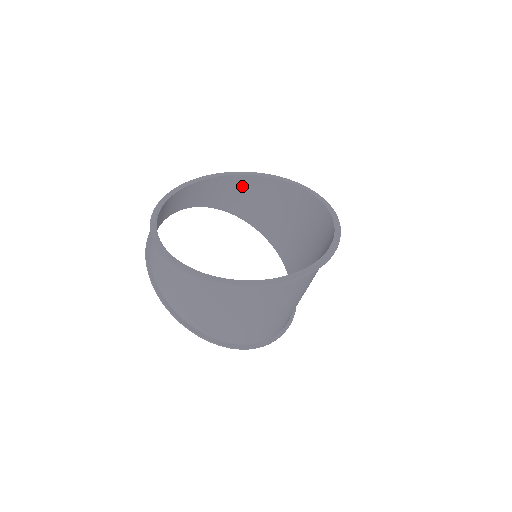
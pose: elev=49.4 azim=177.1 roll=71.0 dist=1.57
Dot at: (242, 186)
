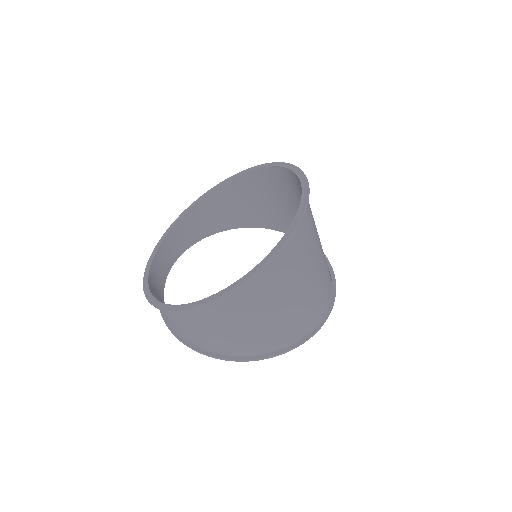
Dot at: (222, 199)
